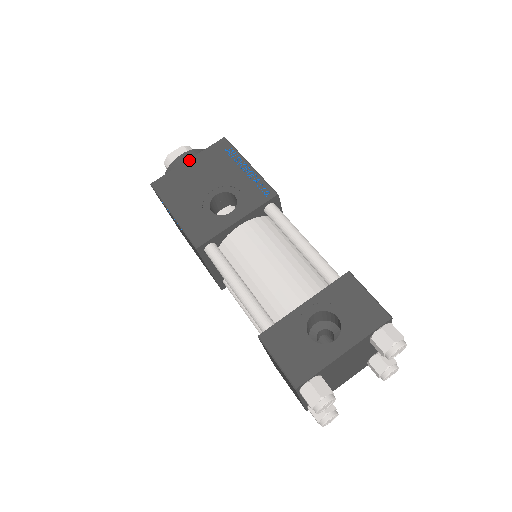
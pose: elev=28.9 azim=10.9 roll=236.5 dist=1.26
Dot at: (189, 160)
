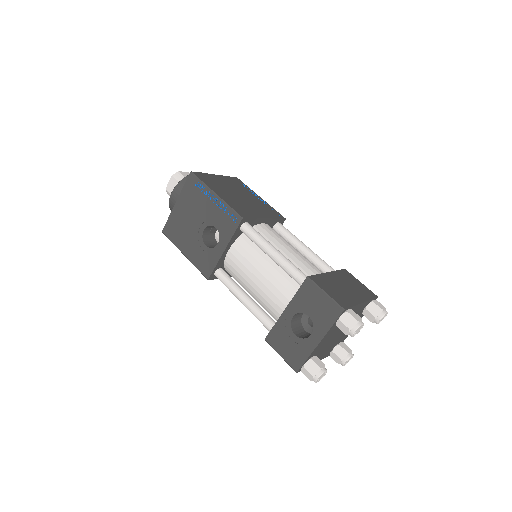
Dot at: (176, 203)
